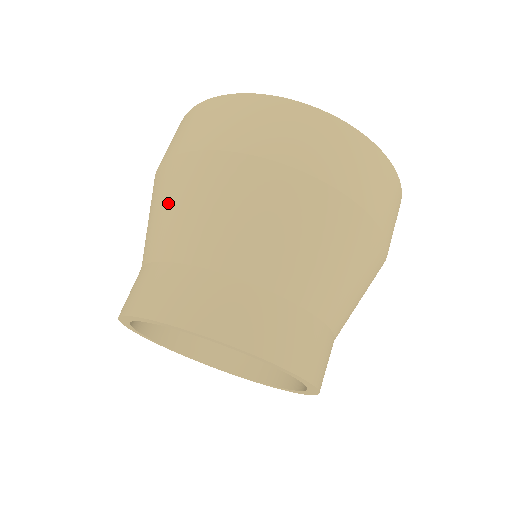
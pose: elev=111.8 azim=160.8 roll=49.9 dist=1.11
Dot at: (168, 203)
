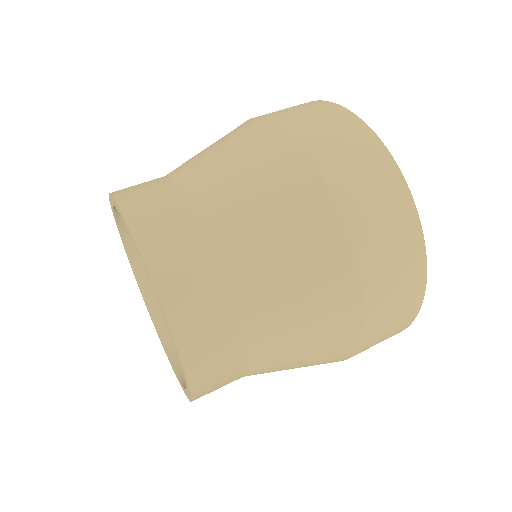
Dot at: occluded
